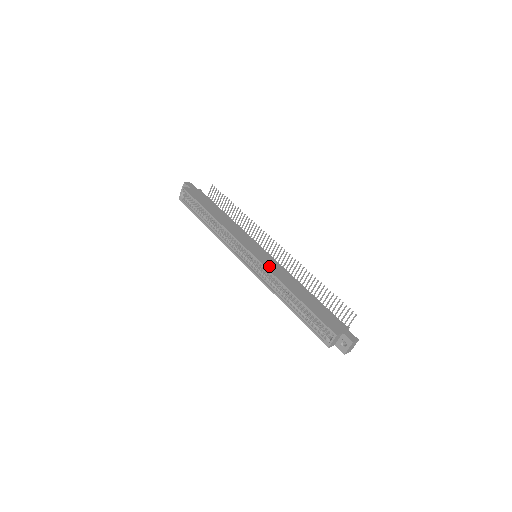
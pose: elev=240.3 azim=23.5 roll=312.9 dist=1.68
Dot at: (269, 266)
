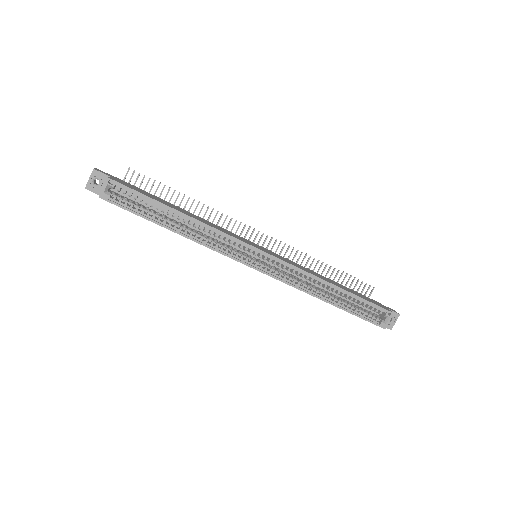
Dot at: (291, 263)
